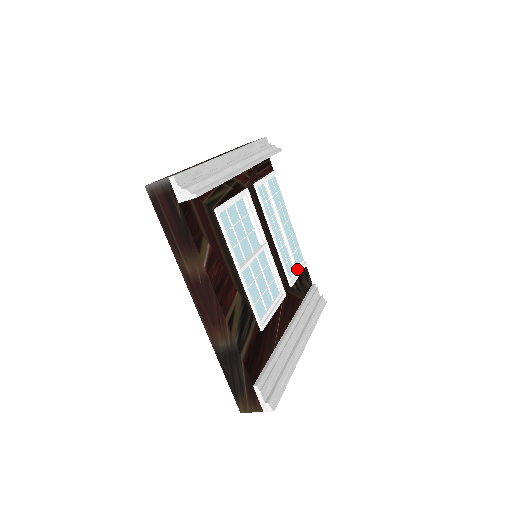
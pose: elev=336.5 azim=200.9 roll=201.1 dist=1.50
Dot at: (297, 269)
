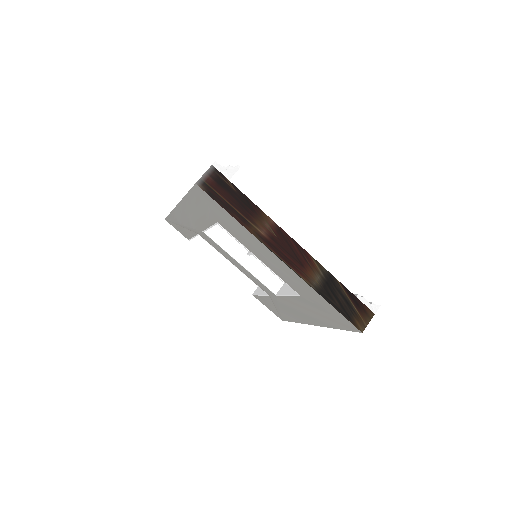
Dot at: occluded
